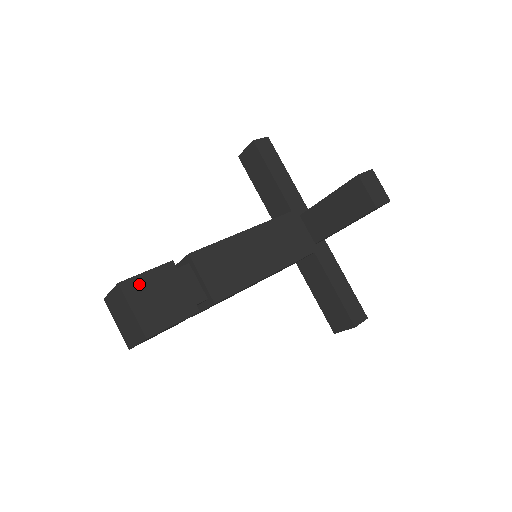
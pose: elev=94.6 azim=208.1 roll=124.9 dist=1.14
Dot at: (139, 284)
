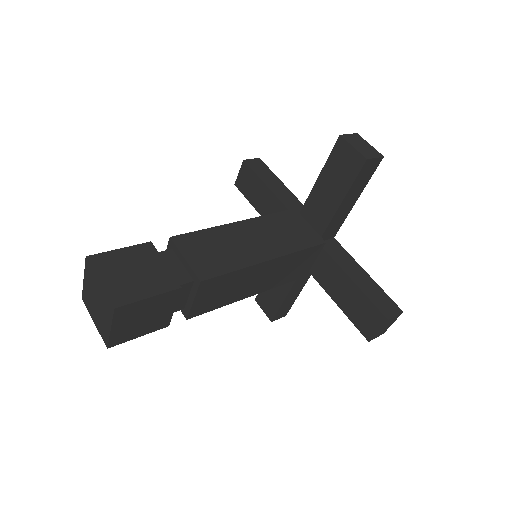
Dot at: (134, 308)
